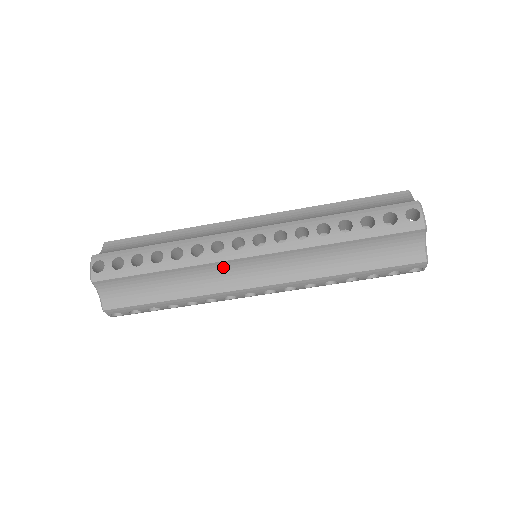
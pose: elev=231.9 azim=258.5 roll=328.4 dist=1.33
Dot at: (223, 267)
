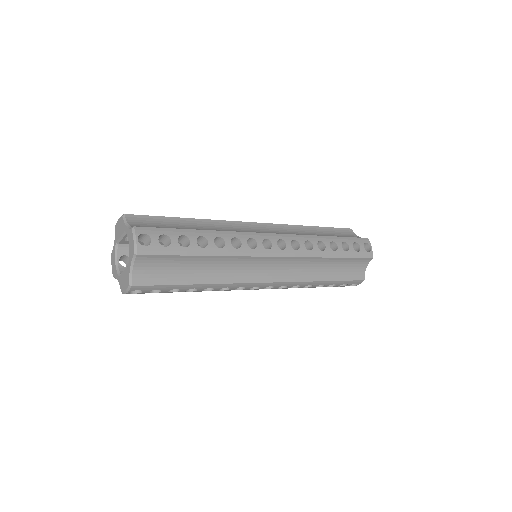
Dot at: occluded
